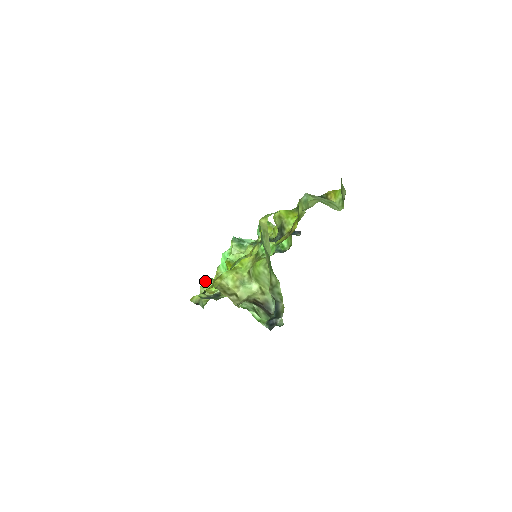
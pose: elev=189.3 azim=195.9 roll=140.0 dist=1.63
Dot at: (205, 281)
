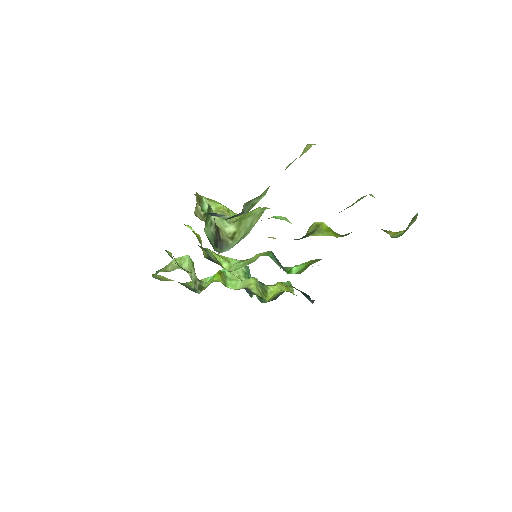
Dot at: (185, 255)
